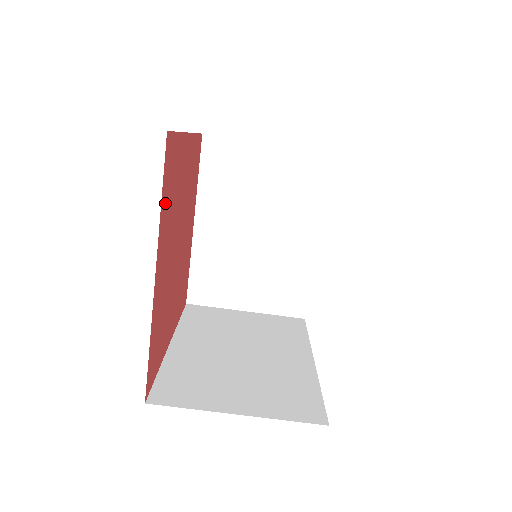
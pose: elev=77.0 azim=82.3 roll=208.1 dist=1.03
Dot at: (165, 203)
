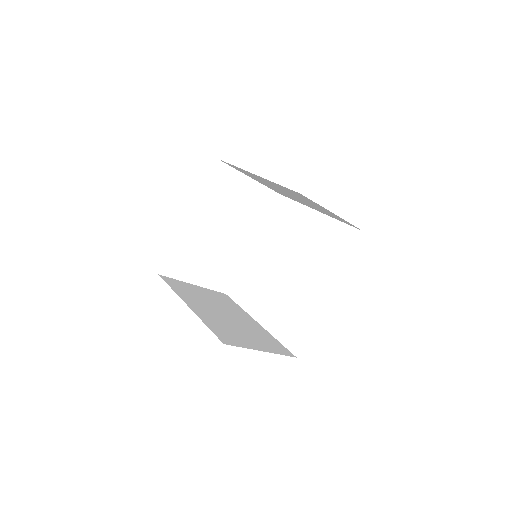
Dot at: occluded
